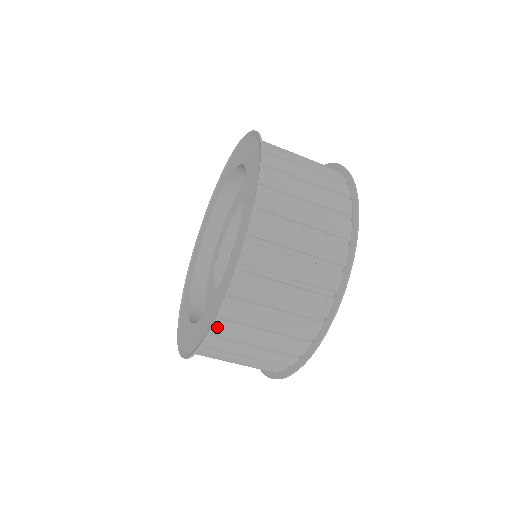
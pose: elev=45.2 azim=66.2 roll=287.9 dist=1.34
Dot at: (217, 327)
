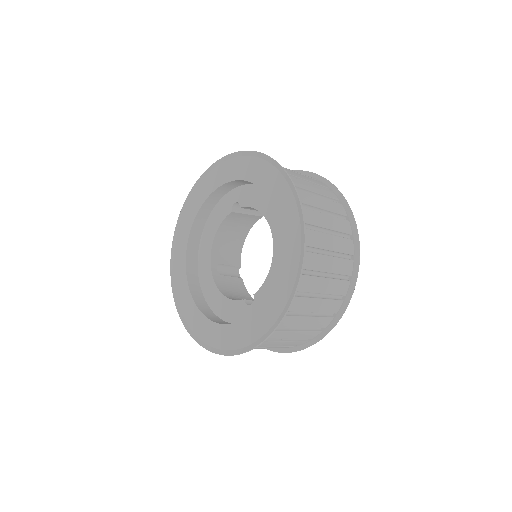
Dot at: occluded
